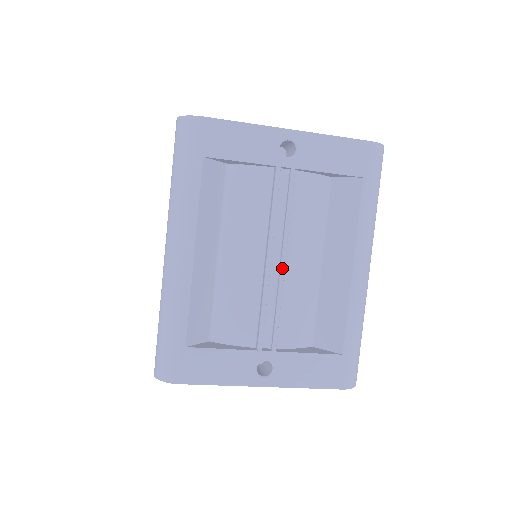
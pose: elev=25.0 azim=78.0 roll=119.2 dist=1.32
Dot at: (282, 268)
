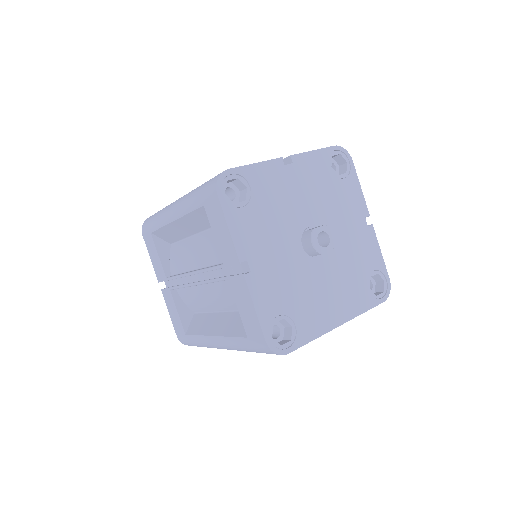
Dot at: occluded
